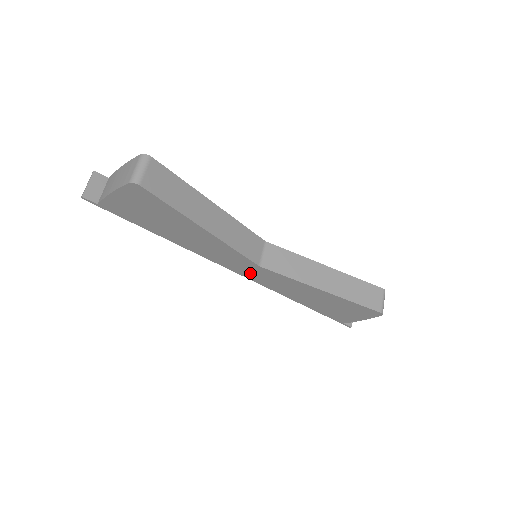
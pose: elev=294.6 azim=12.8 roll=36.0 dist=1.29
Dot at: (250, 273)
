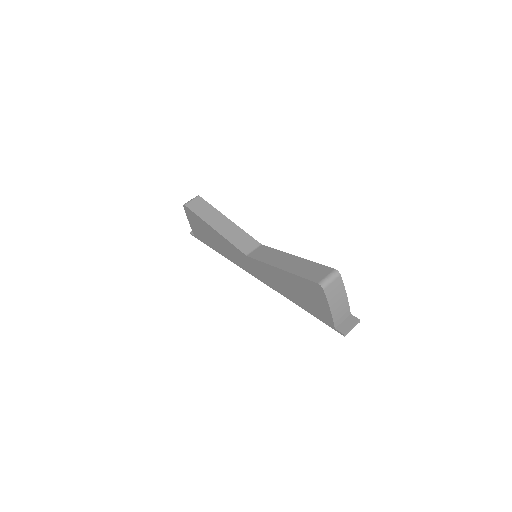
Dot at: (253, 270)
